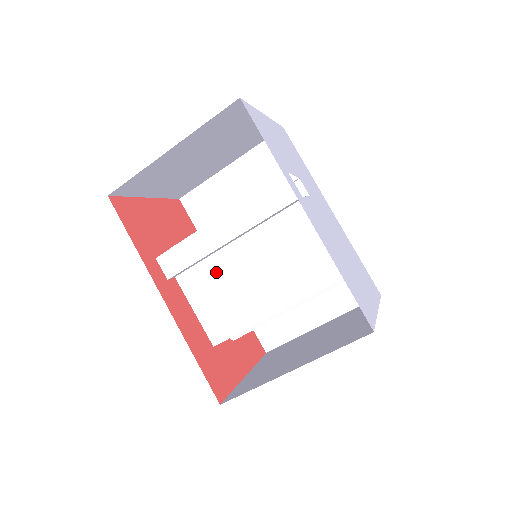
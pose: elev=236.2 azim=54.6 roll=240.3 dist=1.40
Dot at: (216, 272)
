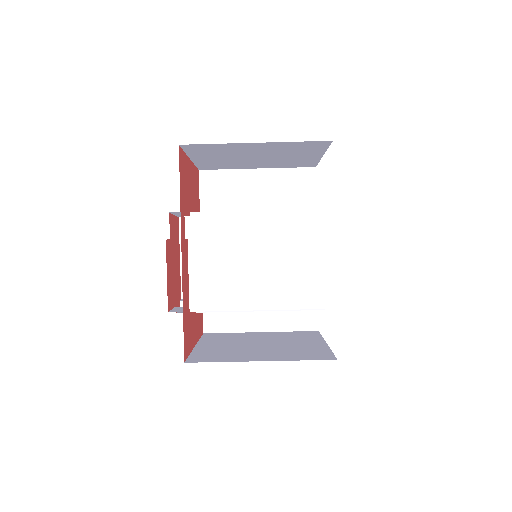
Dot at: (227, 254)
